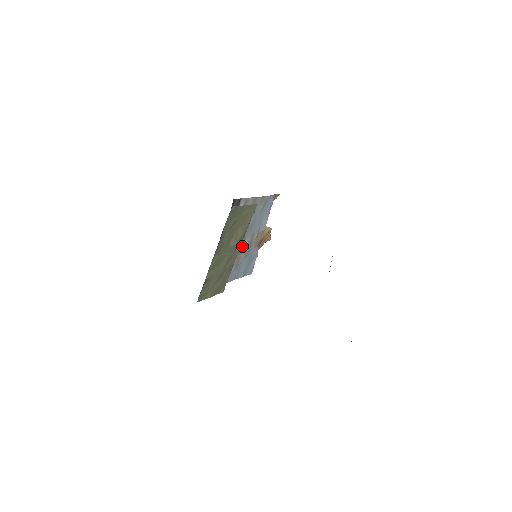
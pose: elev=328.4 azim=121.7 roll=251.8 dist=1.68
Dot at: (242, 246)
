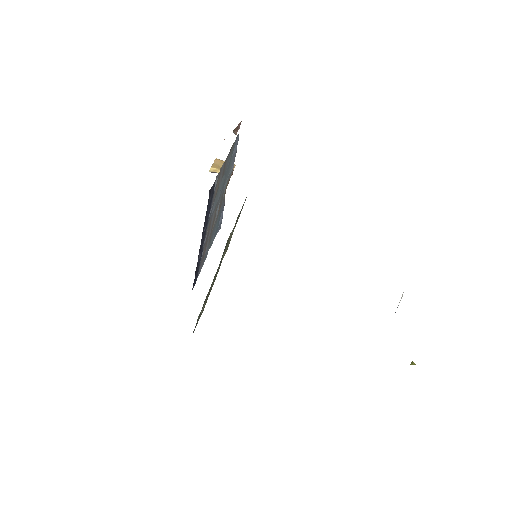
Dot at: (214, 218)
